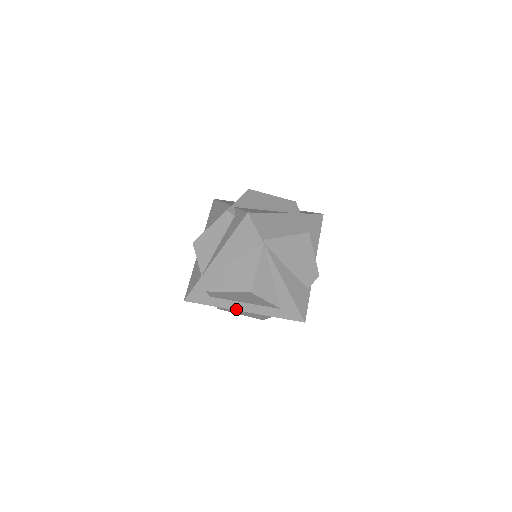
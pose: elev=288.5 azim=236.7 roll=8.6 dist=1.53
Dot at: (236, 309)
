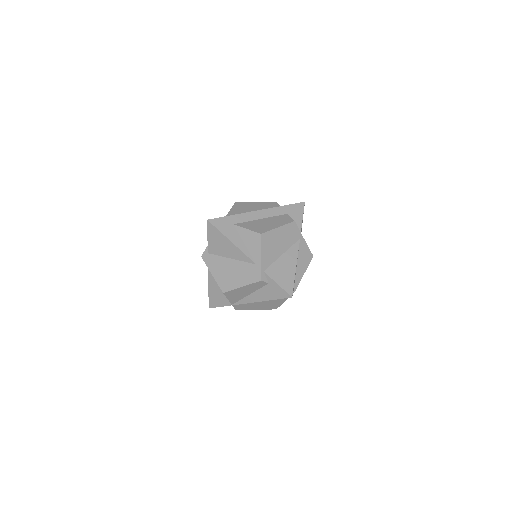
Dot at: occluded
